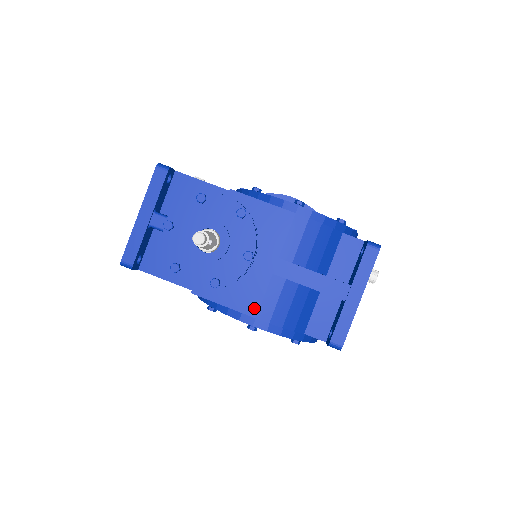
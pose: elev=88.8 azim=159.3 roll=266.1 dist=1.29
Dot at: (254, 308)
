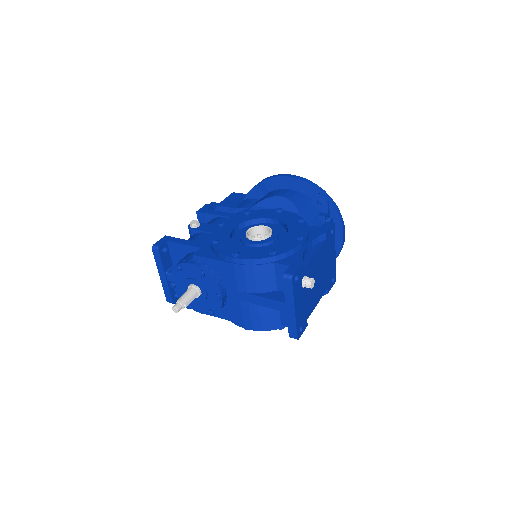
Dot at: (240, 320)
